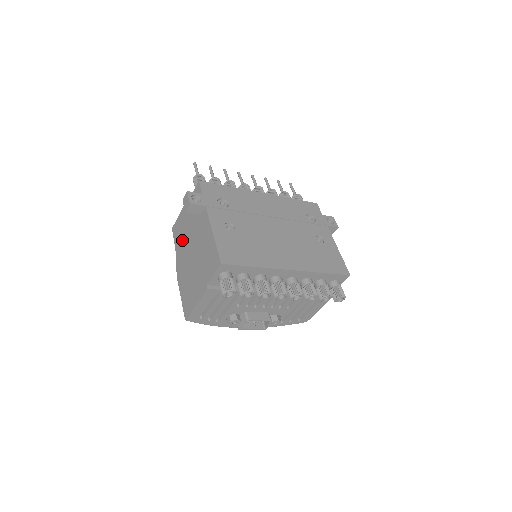
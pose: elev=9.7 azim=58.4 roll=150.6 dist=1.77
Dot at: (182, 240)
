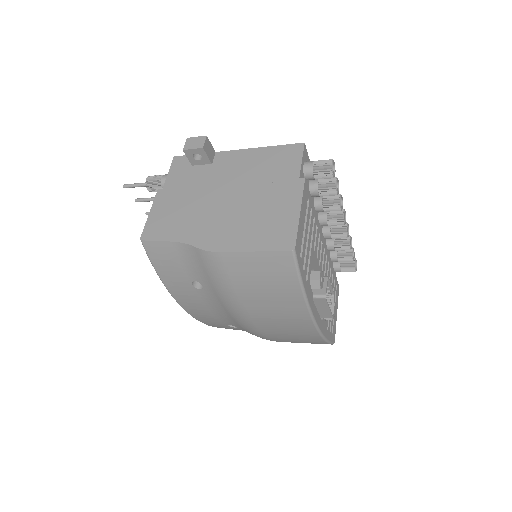
Dot at: (187, 216)
